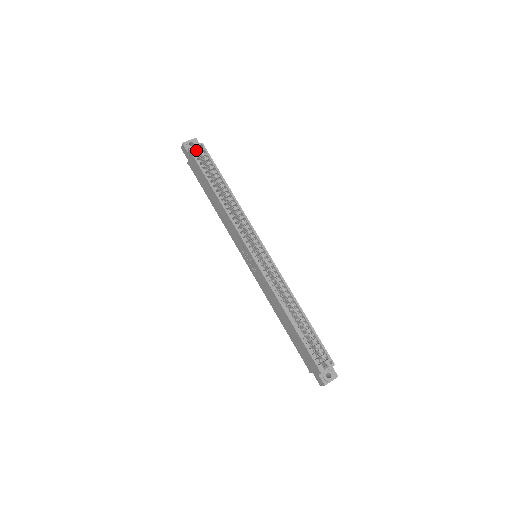
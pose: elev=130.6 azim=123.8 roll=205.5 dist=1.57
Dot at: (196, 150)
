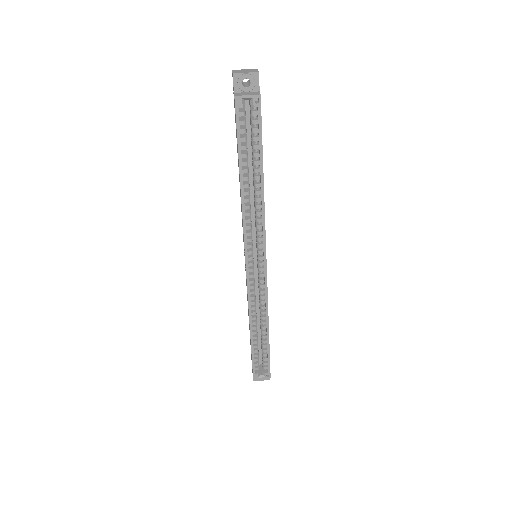
Dot at: (247, 98)
